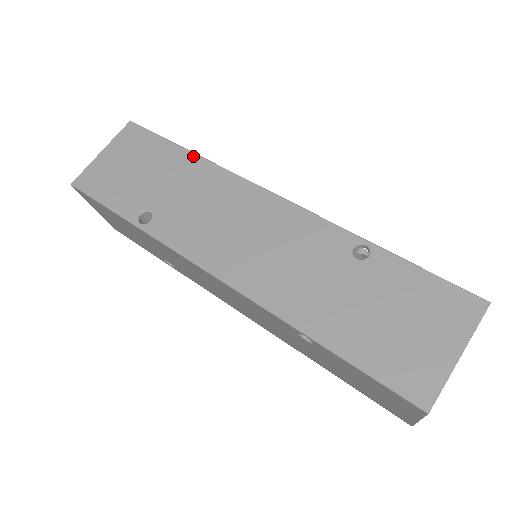
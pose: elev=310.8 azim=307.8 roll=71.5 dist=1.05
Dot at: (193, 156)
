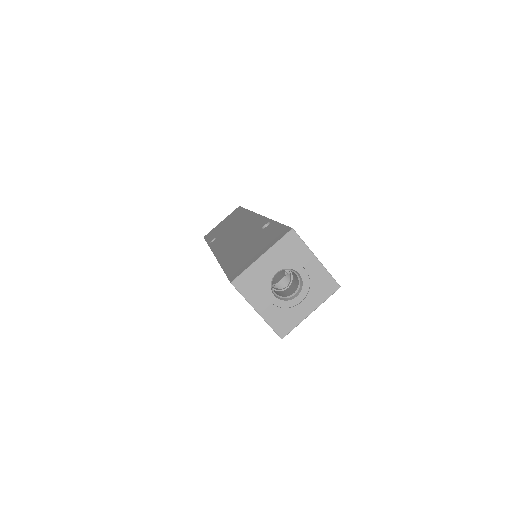
Dot at: (246, 211)
